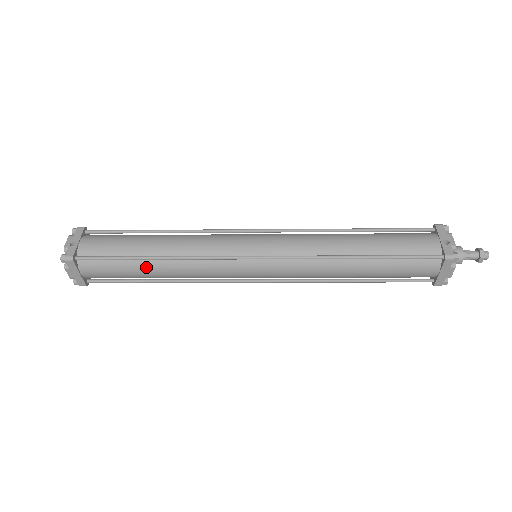
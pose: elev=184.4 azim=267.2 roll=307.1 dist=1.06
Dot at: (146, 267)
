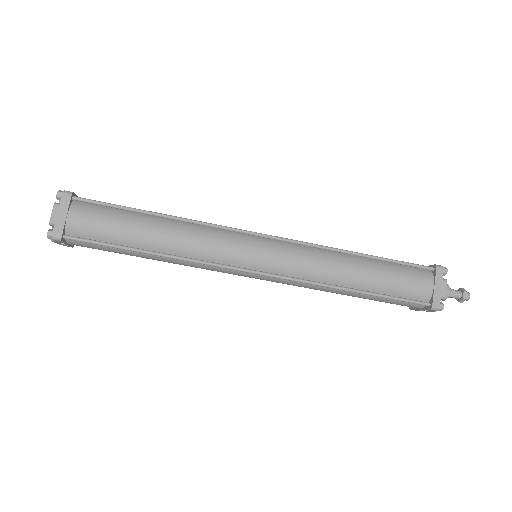
Dot at: (146, 223)
